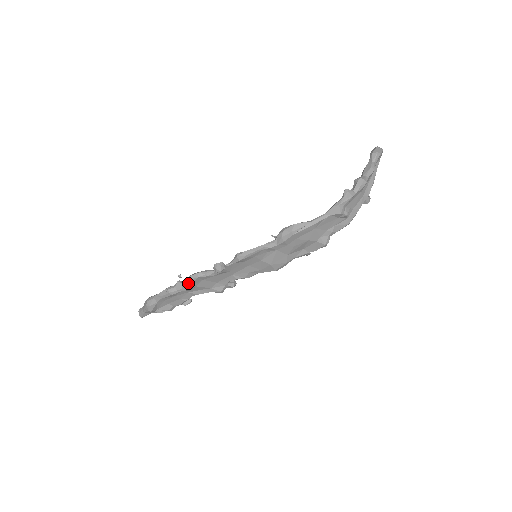
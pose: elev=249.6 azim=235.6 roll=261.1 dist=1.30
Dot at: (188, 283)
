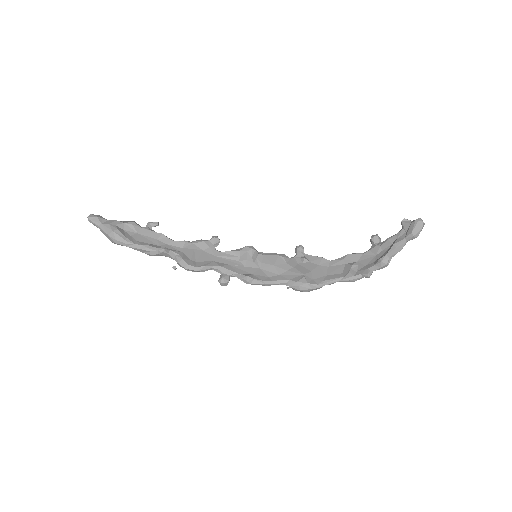
Dot at: occluded
